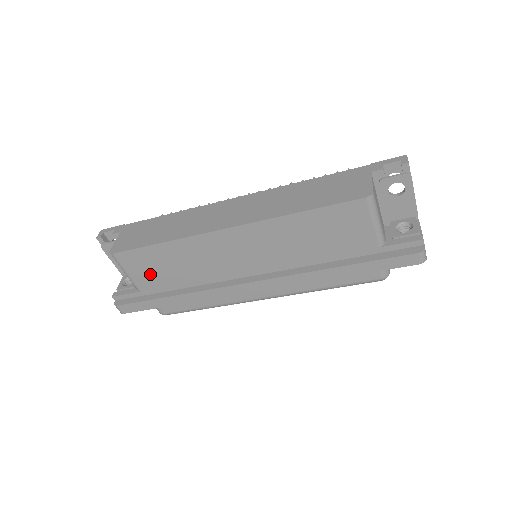
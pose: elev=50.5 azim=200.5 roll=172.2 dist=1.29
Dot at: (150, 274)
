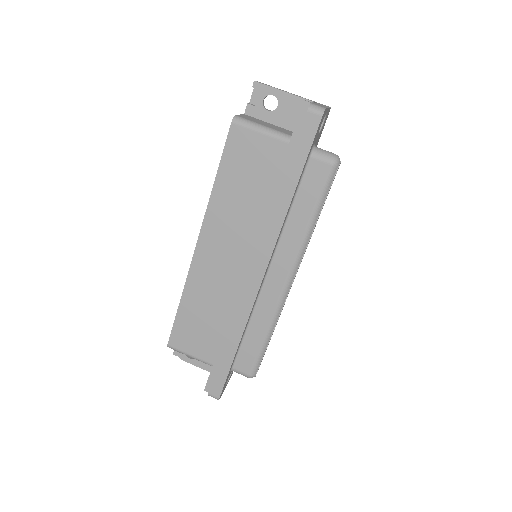
Dot at: (201, 340)
